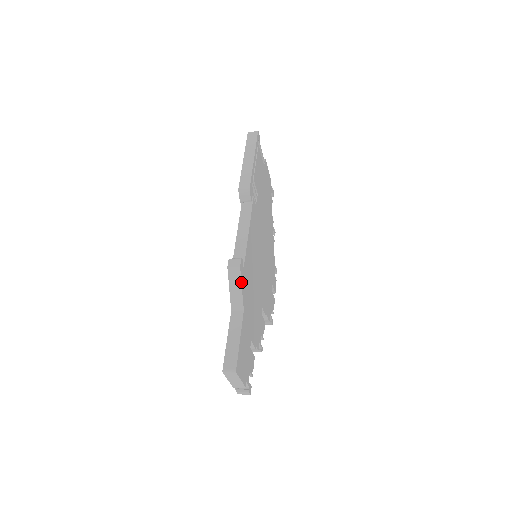
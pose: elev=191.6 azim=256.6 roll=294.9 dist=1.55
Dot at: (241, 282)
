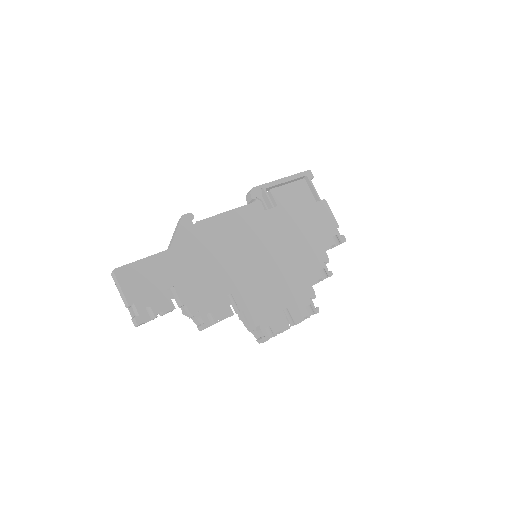
Dot at: (178, 227)
